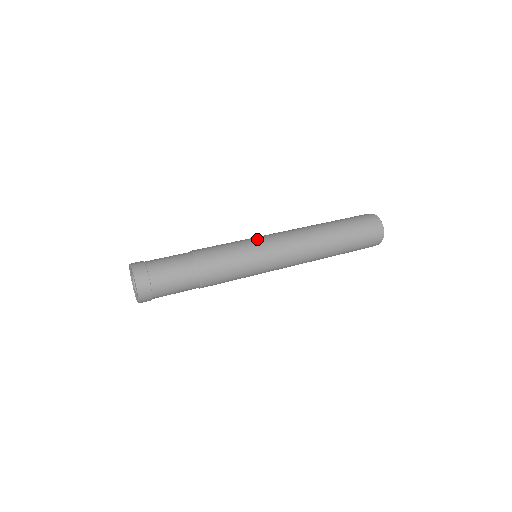
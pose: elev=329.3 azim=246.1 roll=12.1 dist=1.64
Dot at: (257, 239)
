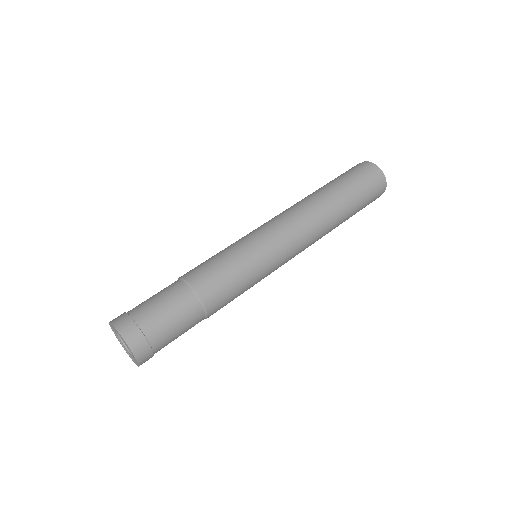
Dot at: occluded
